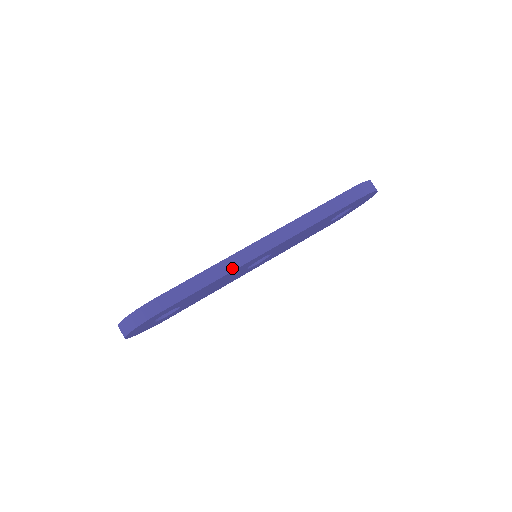
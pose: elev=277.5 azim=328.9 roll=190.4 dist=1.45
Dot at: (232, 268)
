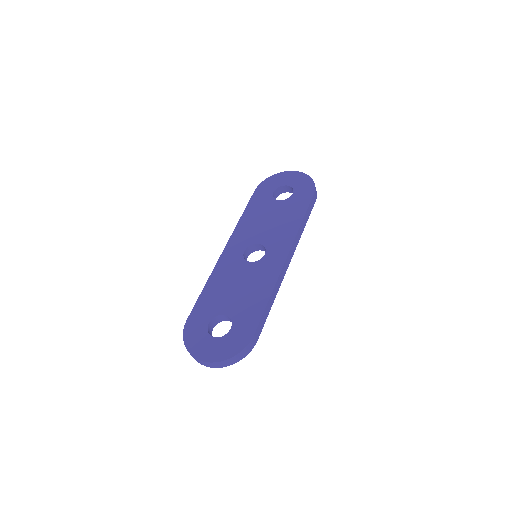
Dot at: (279, 287)
